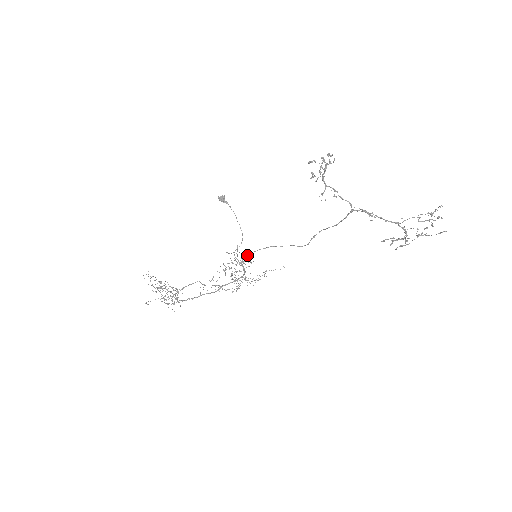
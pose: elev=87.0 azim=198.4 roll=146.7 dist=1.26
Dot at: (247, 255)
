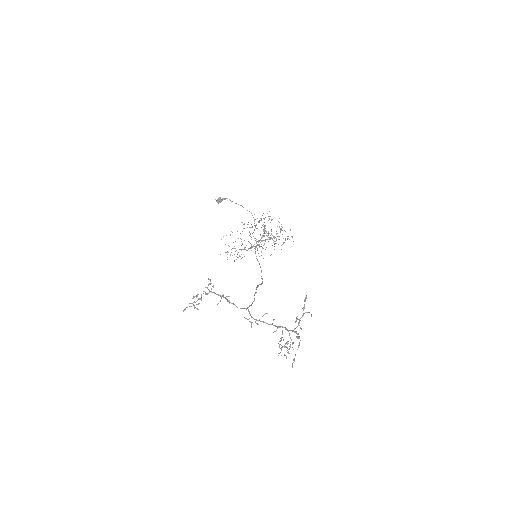
Dot at: occluded
